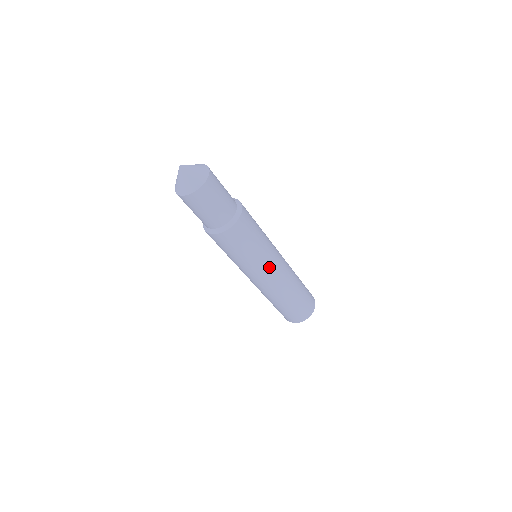
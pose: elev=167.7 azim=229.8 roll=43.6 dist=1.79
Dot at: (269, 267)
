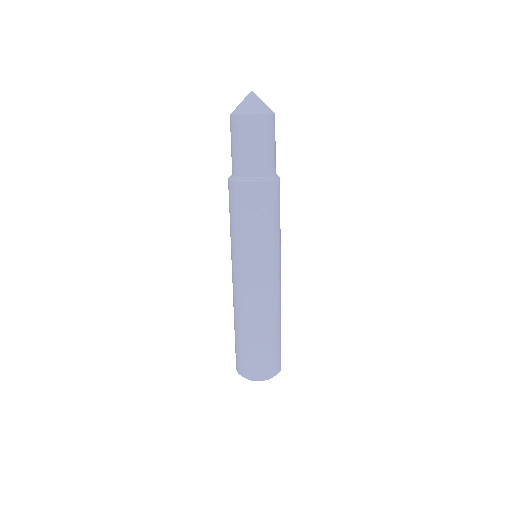
Dot at: (279, 263)
